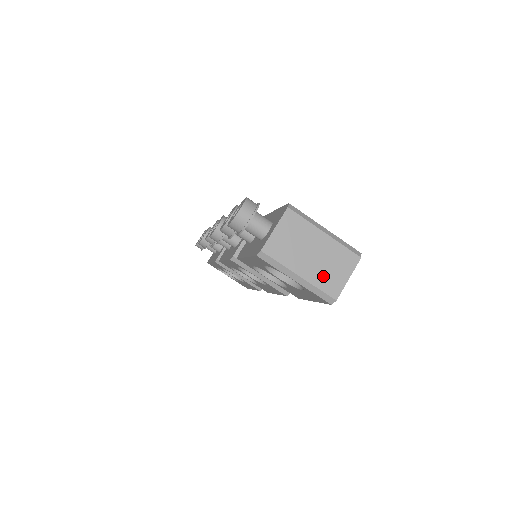
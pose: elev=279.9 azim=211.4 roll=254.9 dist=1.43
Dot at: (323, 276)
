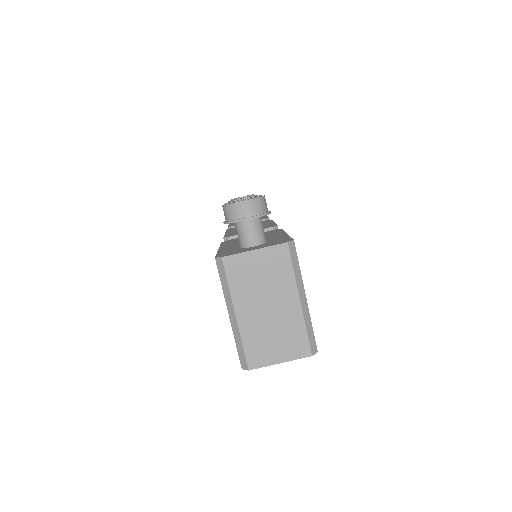
Dot at: (258, 337)
